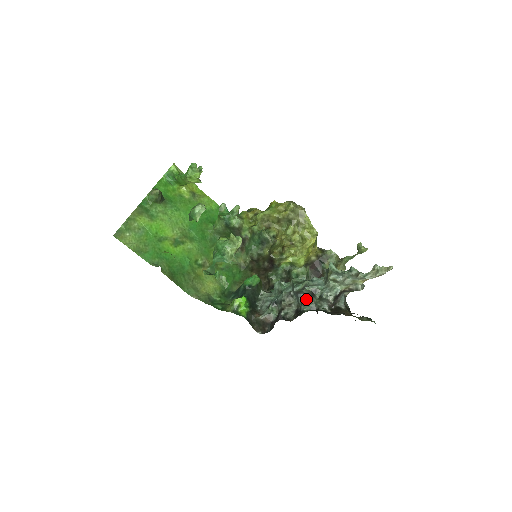
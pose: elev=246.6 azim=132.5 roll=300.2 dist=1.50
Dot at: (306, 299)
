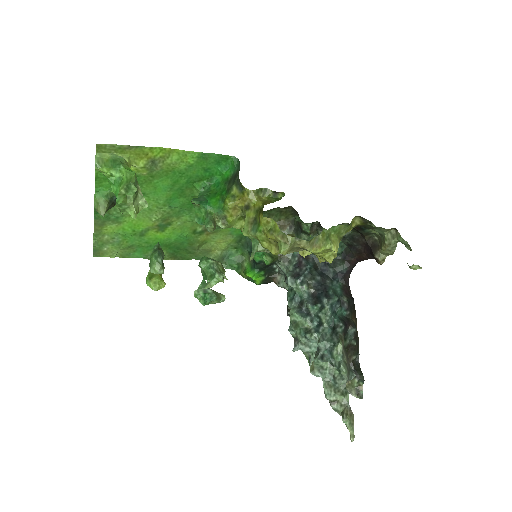
Dot at: occluded
